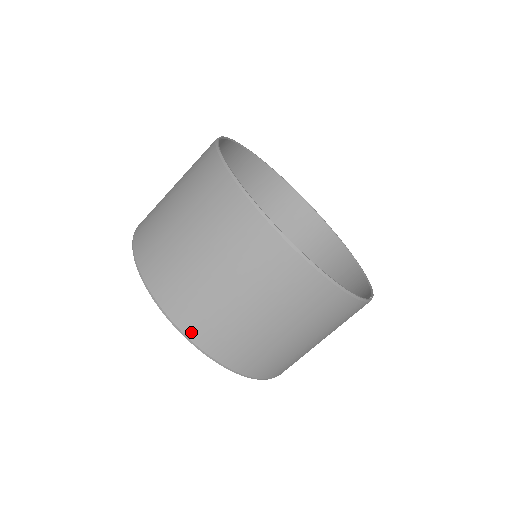
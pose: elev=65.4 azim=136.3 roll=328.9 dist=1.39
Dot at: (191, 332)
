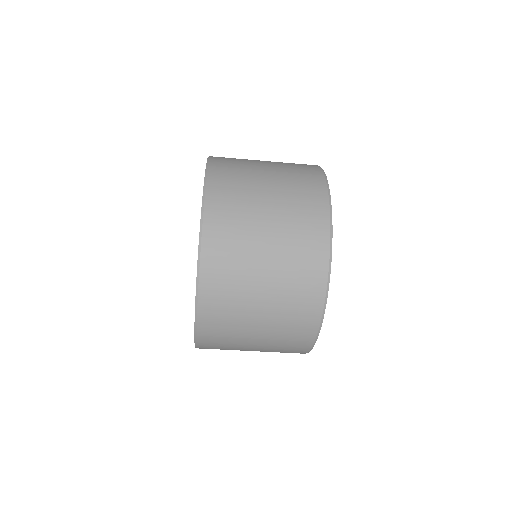
Dot at: occluded
